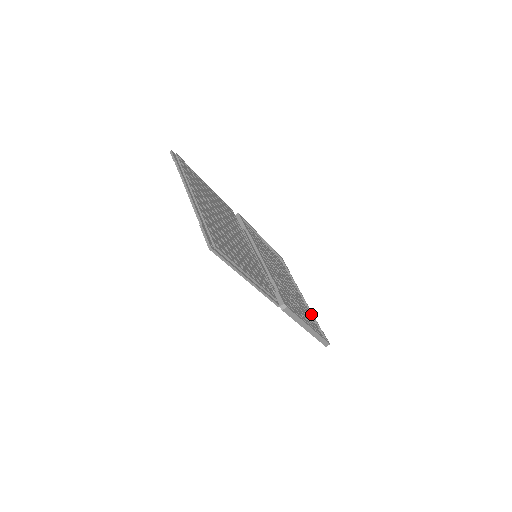
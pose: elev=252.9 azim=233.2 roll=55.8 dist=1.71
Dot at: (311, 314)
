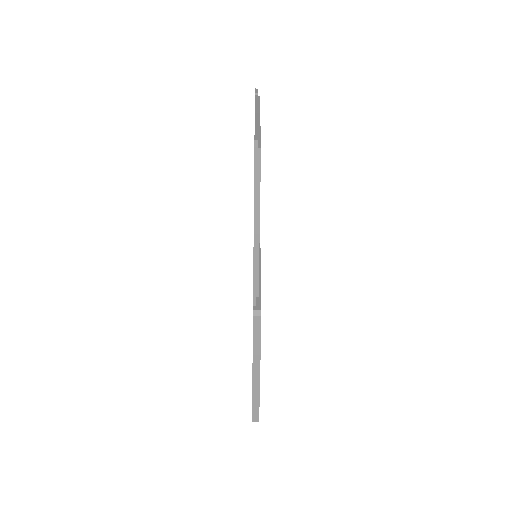
Dot at: occluded
